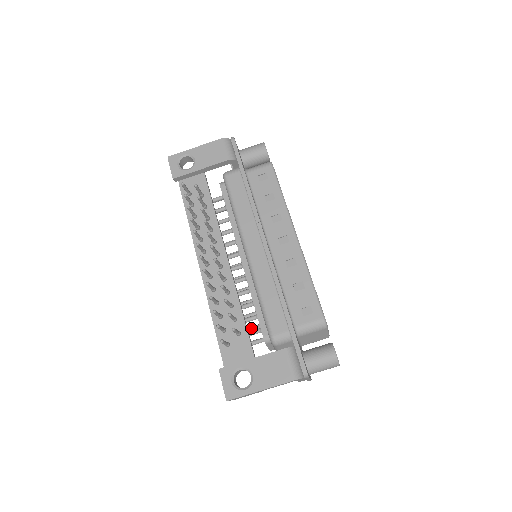
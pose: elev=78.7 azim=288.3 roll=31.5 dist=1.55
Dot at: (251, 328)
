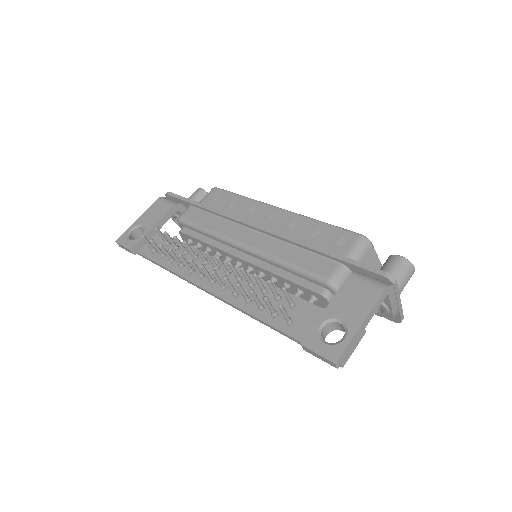
Dot at: occluded
